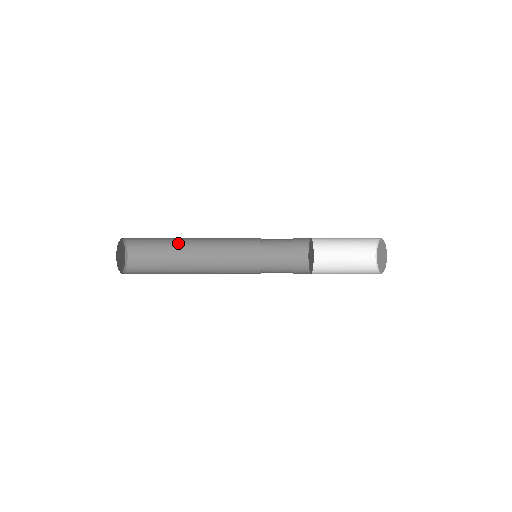
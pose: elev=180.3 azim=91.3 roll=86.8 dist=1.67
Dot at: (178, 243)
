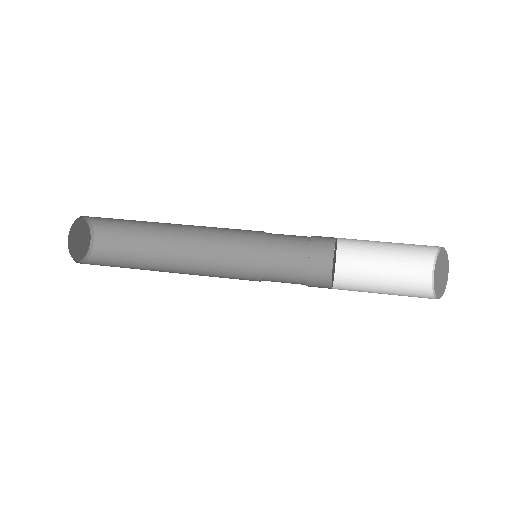
Dot at: occluded
